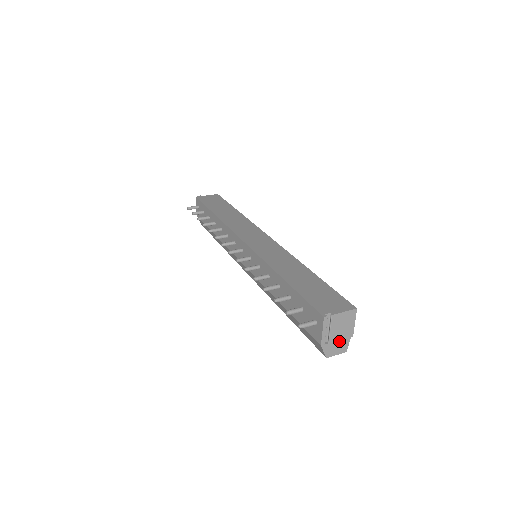
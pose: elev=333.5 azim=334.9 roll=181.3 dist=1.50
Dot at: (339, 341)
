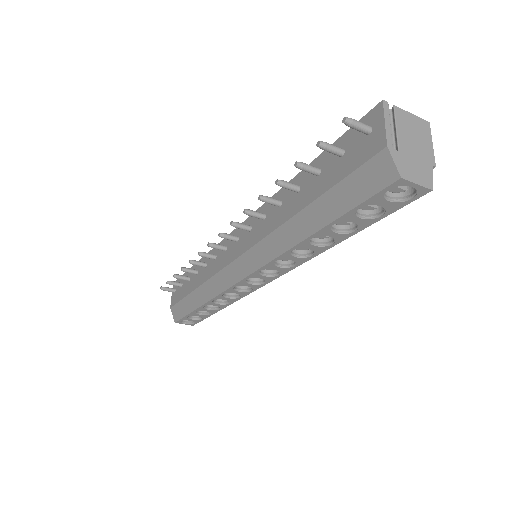
Dot at: (415, 160)
